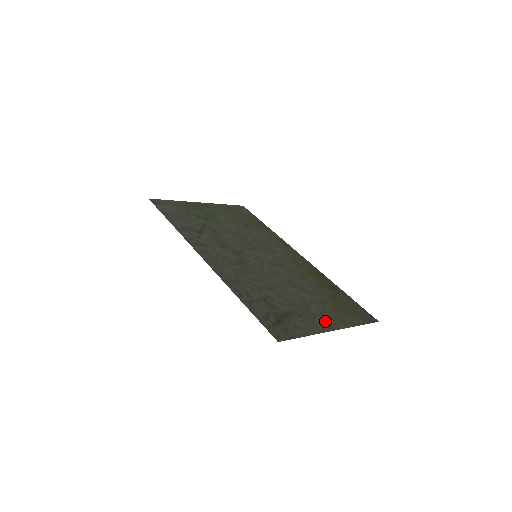
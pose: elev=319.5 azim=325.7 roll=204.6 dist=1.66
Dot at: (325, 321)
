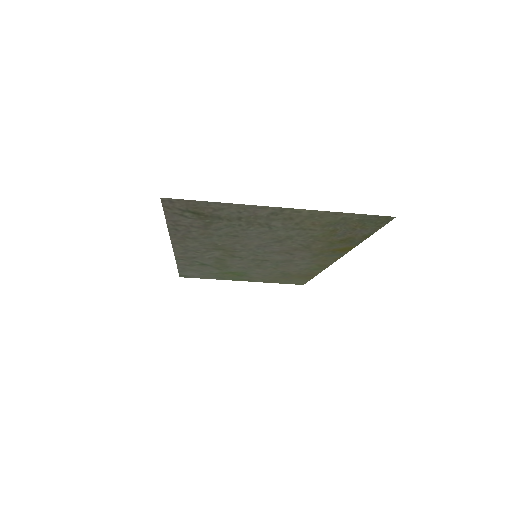
Dot at: (279, 215)
